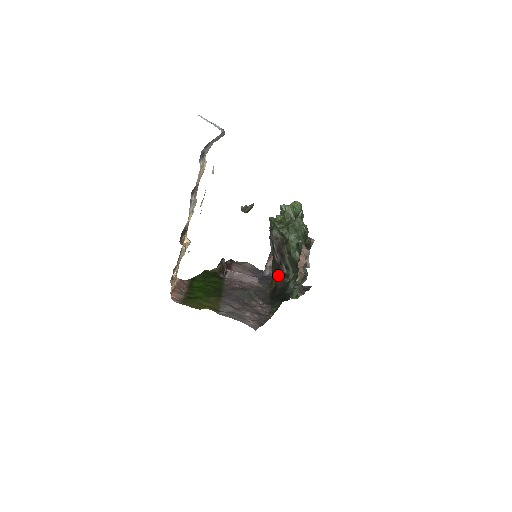
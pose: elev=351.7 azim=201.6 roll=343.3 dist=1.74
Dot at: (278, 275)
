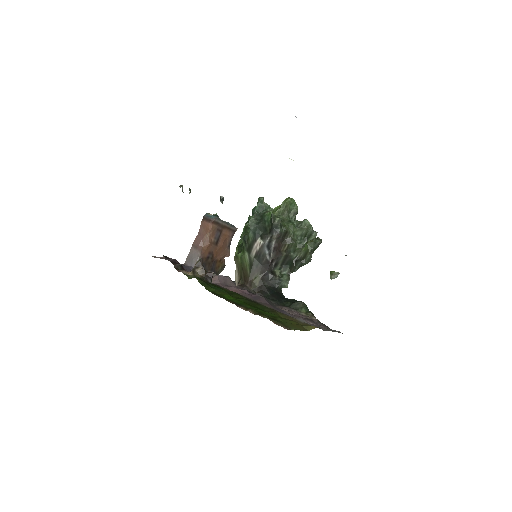
Dot at: (265, 273)
